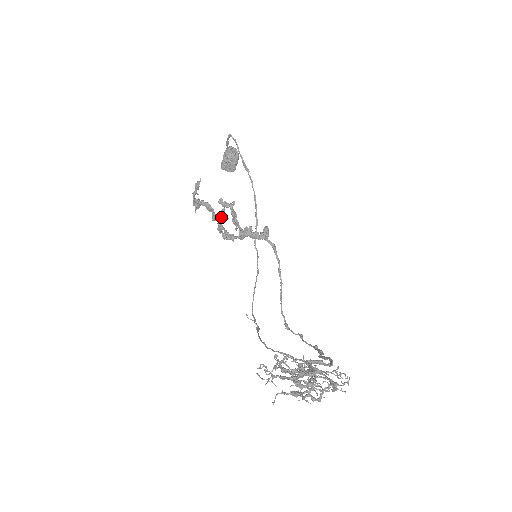
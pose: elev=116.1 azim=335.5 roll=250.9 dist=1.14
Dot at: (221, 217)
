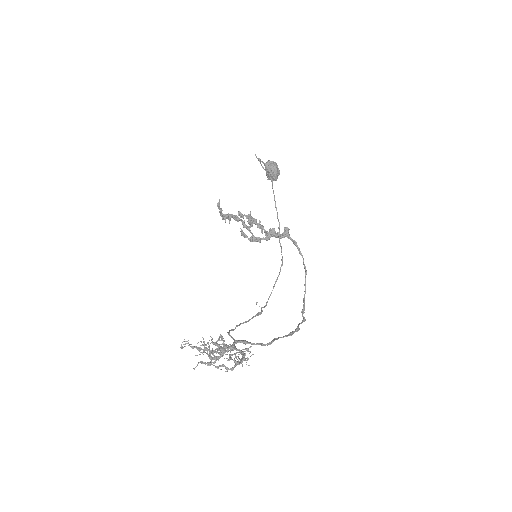
Dot at: (249, 224)
